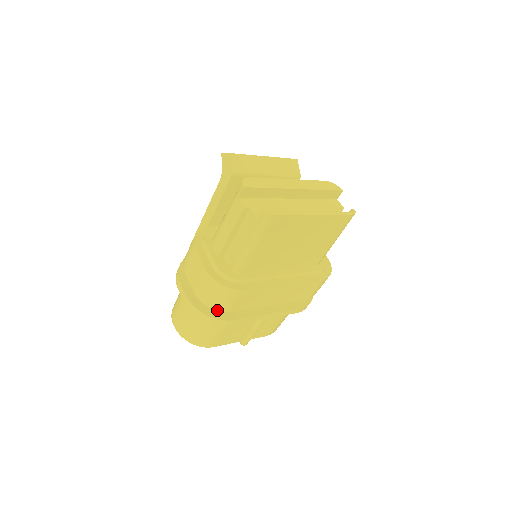
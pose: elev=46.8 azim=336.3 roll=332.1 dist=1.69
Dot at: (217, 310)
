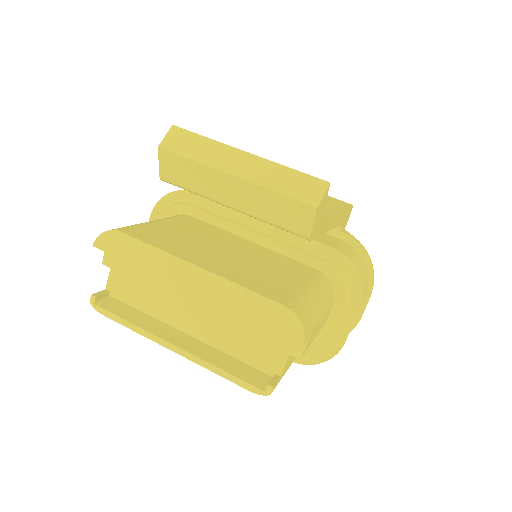
Dot at: occluded
